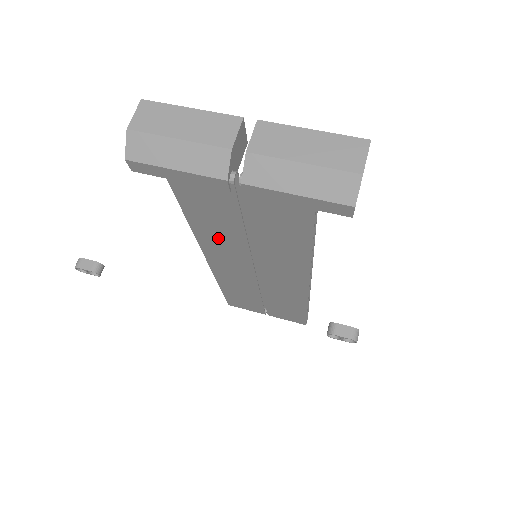
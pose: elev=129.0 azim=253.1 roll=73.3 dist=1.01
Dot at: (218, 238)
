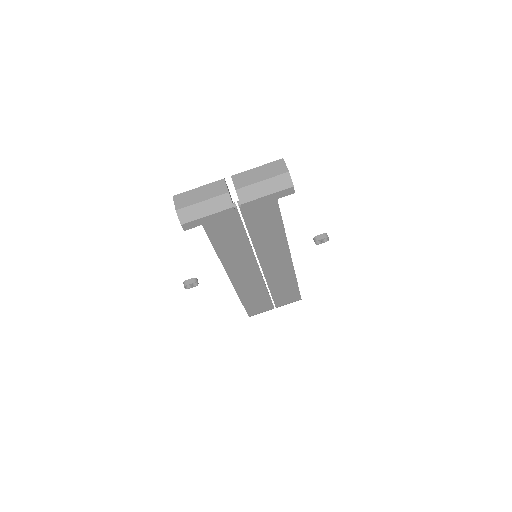
Dot at: (234, 253)
